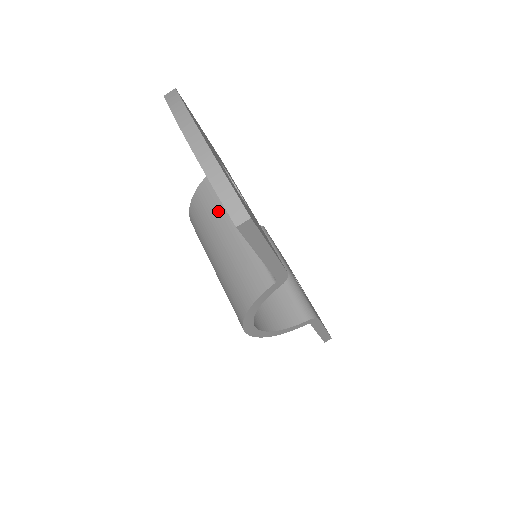
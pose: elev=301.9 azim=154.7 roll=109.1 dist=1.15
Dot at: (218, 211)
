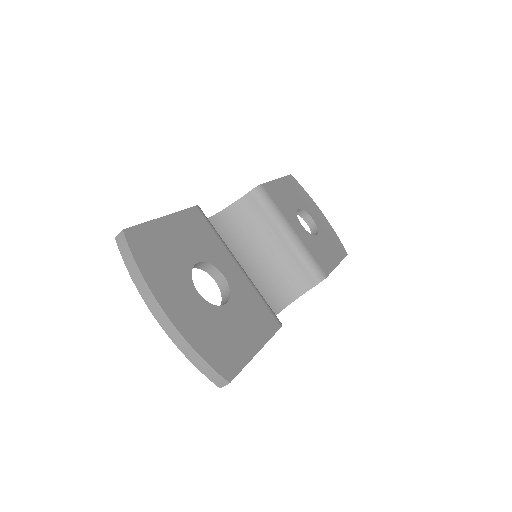
Dot at: occluded
